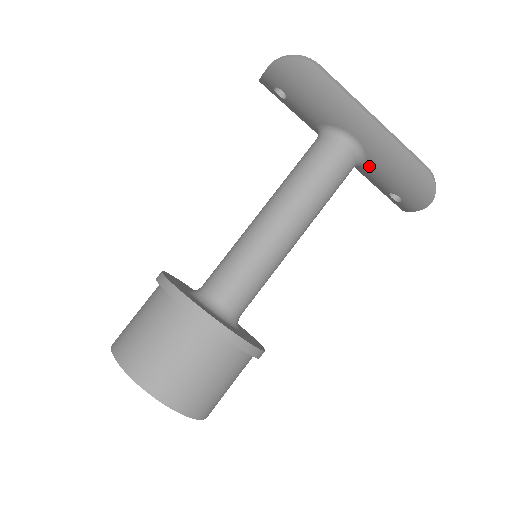
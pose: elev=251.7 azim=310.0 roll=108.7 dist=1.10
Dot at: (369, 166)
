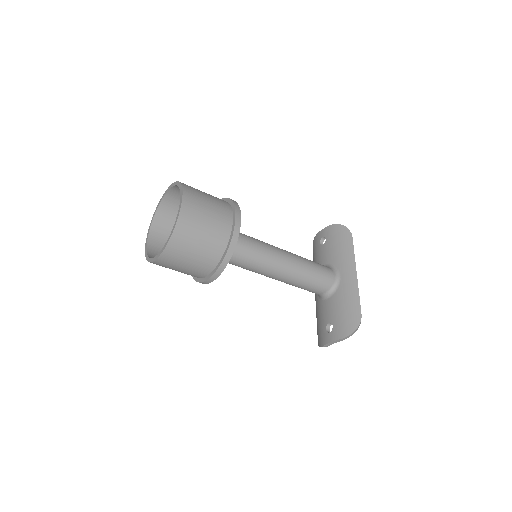
Dot at: (333, 297)
